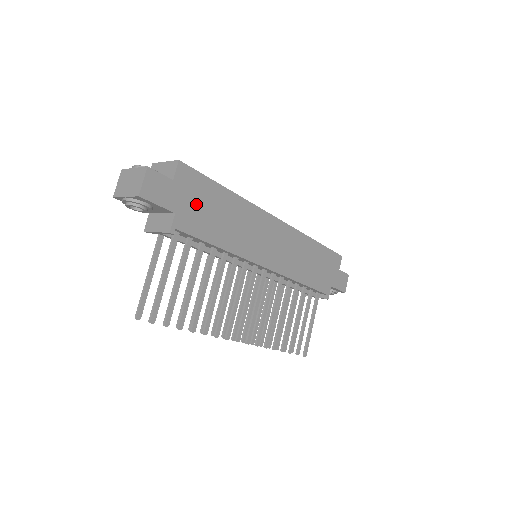
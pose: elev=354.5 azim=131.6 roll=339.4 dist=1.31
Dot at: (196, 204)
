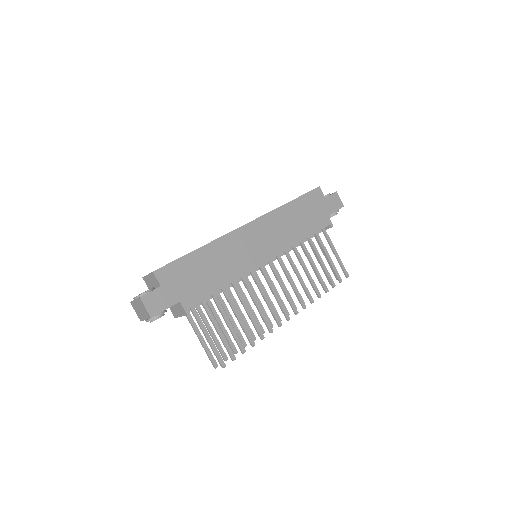
Dot at: (187, 282)
